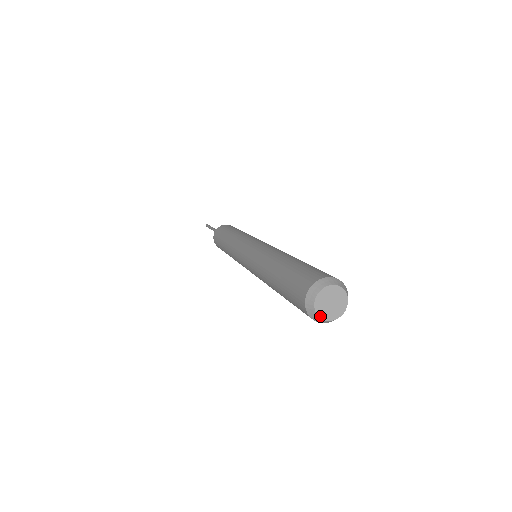
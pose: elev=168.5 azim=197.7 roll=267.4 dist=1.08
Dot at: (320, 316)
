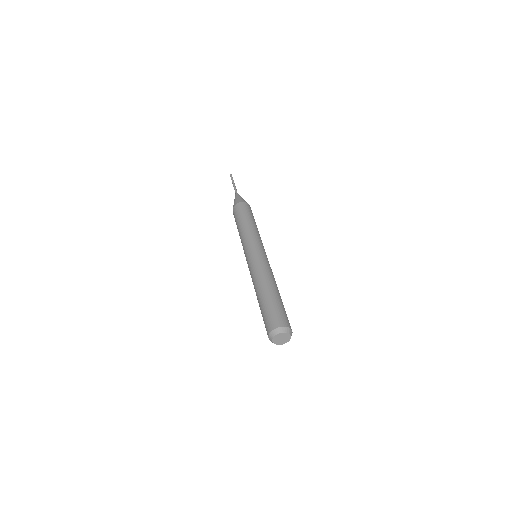
Dot at: (281, 344)
